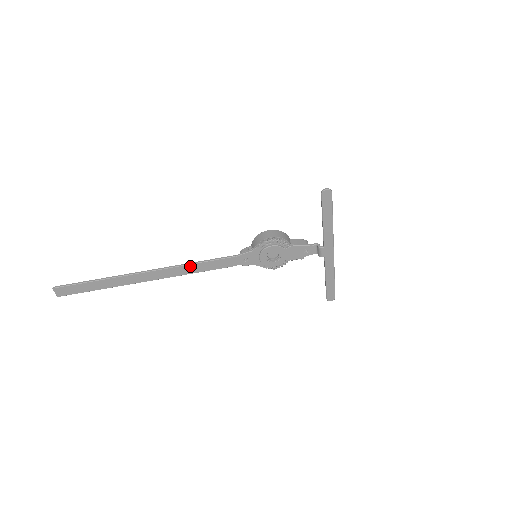
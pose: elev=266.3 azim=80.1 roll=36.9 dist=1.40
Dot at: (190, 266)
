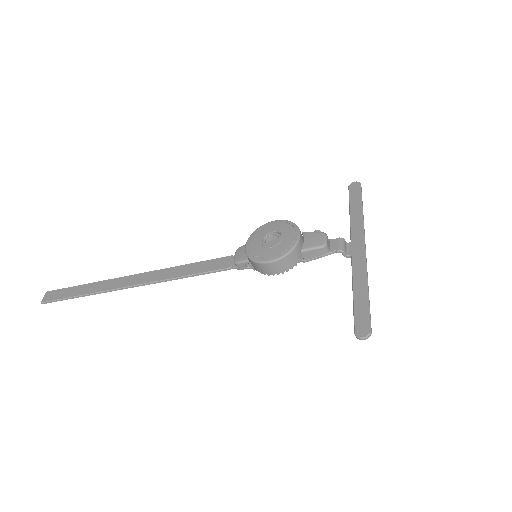
Dot at: (178, 277)
